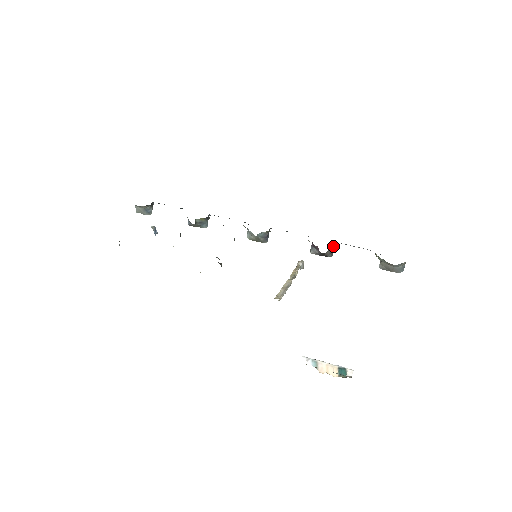
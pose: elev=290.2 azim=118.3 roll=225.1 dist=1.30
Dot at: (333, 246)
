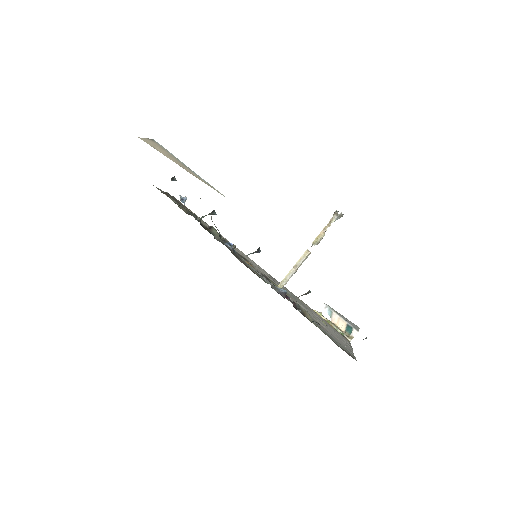
Dot at: occluded
